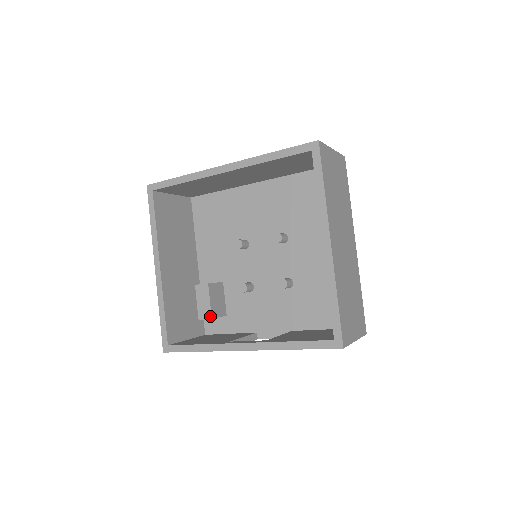
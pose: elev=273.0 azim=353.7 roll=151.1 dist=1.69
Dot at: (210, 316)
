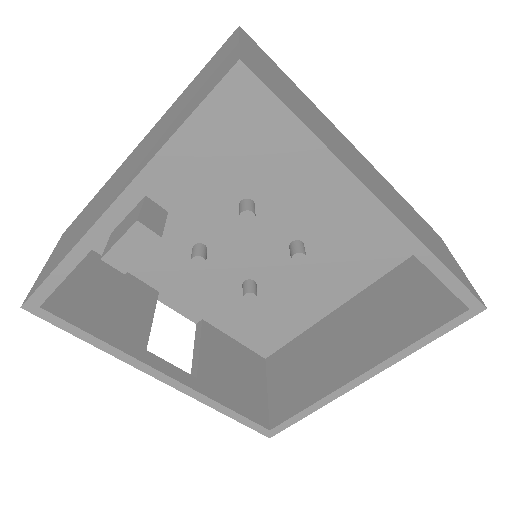
Dot at: (125, 270)
